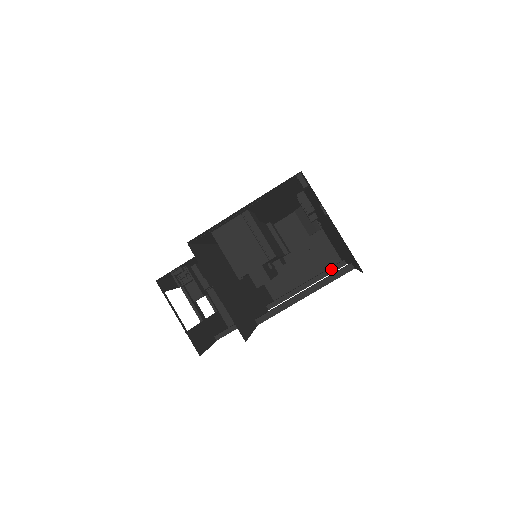
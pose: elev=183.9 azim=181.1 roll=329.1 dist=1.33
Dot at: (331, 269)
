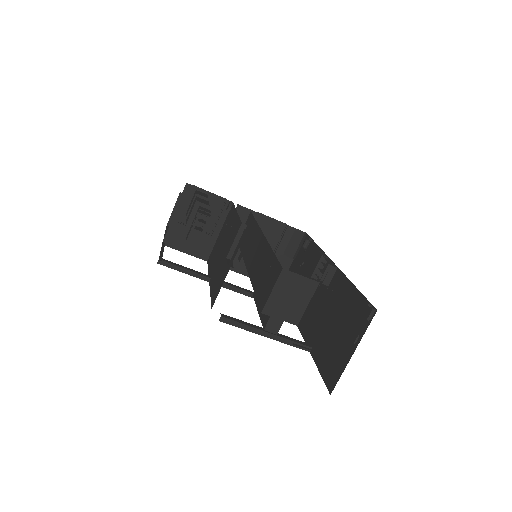
Dot at: occluded
